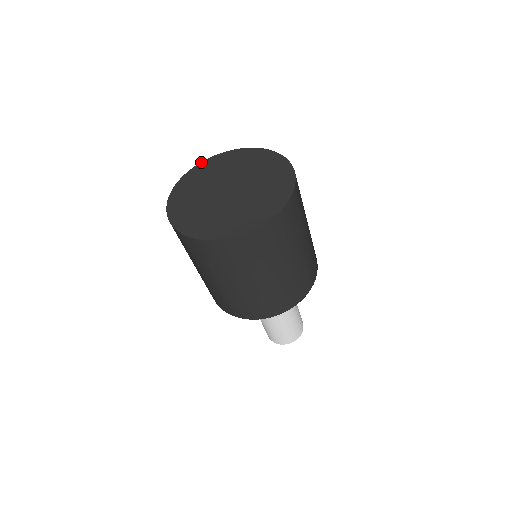
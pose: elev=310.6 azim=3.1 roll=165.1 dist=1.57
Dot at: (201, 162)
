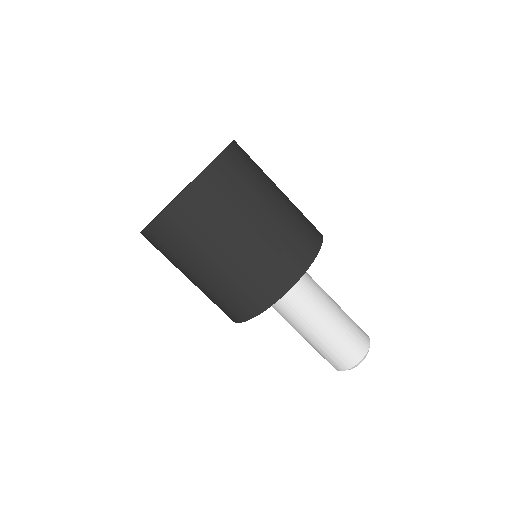
Dot at: occluded
